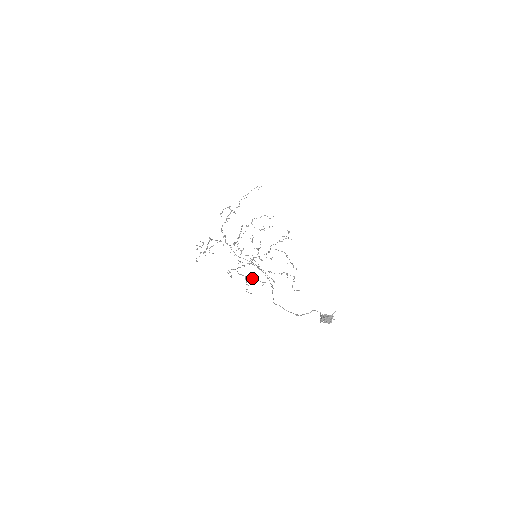
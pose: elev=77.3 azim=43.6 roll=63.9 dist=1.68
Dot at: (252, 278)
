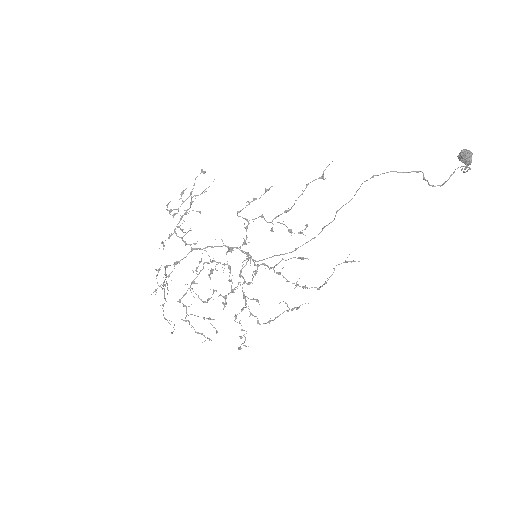
Dot at: (283, 224)
